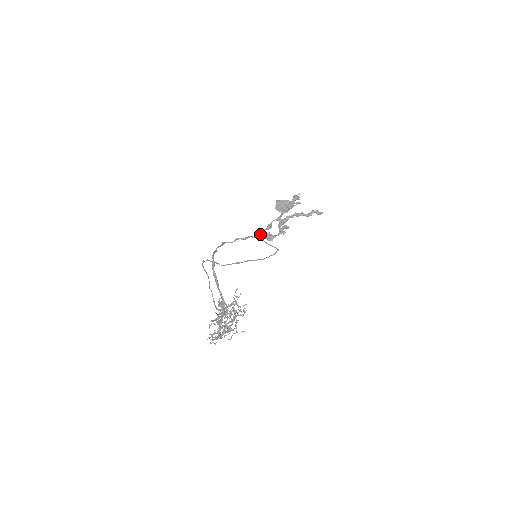
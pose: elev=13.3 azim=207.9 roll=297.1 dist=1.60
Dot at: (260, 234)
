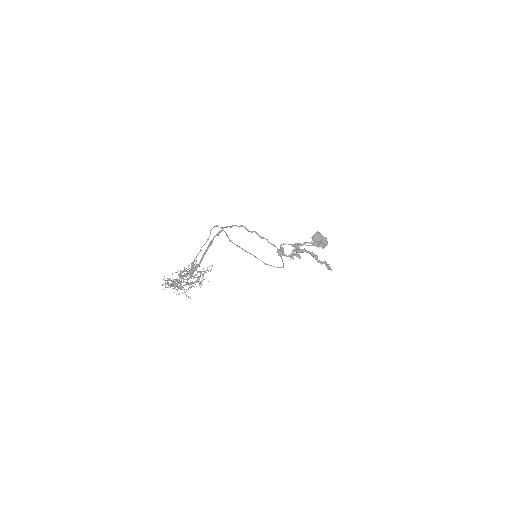
Dot at: (283, 244)
